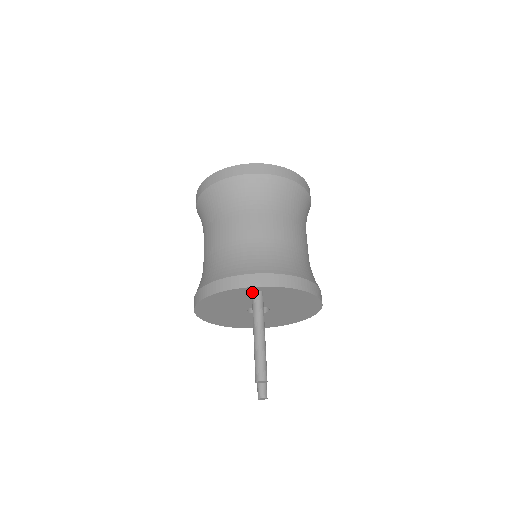
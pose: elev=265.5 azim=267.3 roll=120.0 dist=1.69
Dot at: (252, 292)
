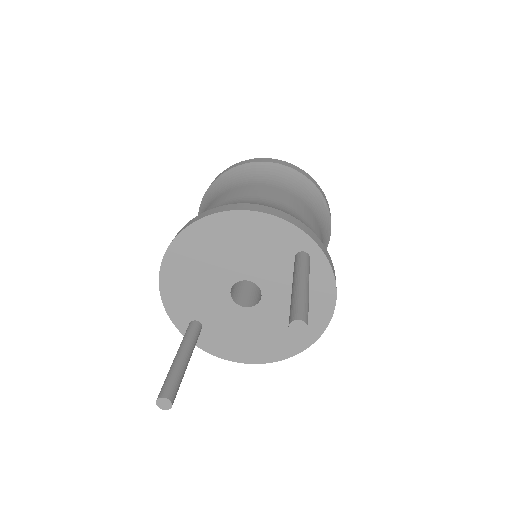
Dot at: (301, 251)
